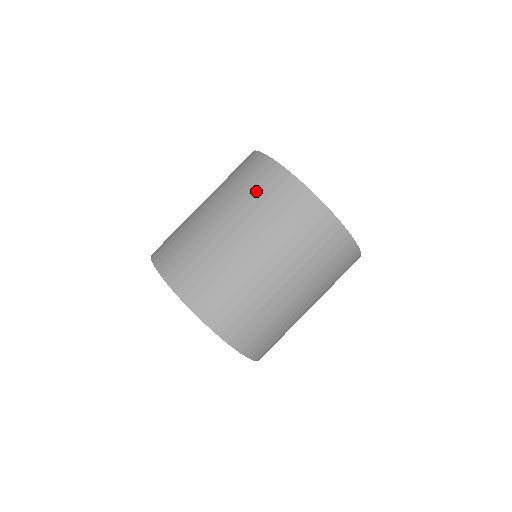
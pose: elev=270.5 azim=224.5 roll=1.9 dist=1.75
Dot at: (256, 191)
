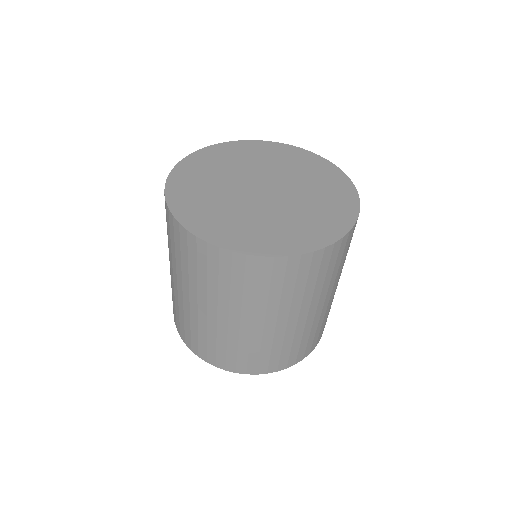
Dot at: (290, 288)
